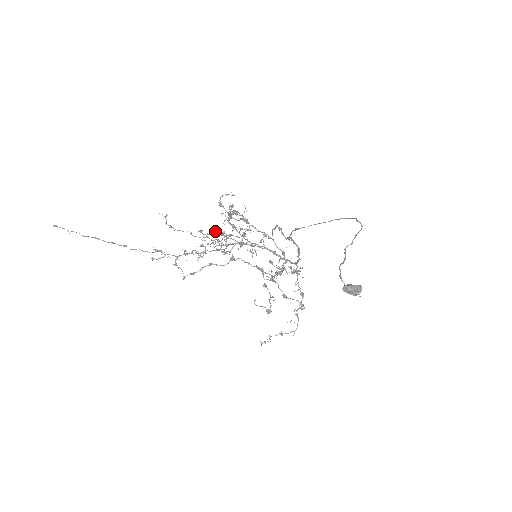
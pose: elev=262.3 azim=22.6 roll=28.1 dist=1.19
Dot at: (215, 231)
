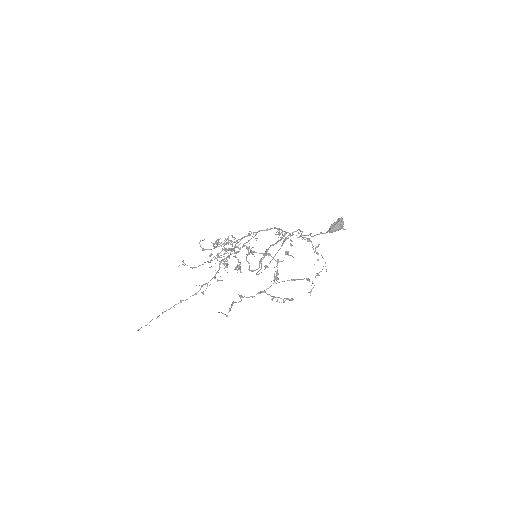
Dot at: occluded
